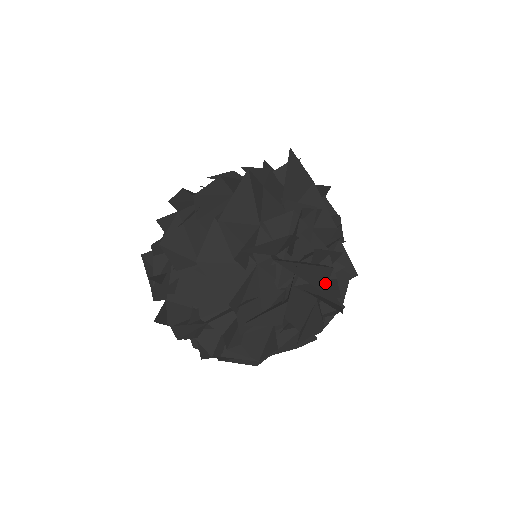
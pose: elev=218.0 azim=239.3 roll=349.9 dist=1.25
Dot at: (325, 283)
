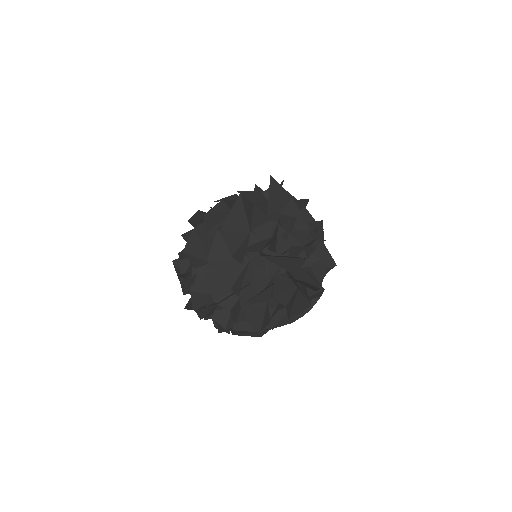
Dot at: (299, 269)
